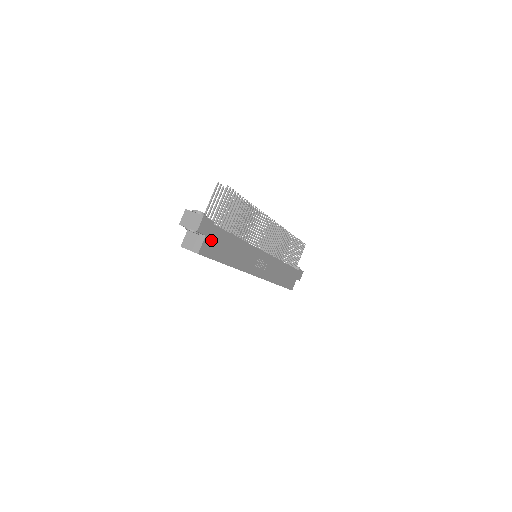
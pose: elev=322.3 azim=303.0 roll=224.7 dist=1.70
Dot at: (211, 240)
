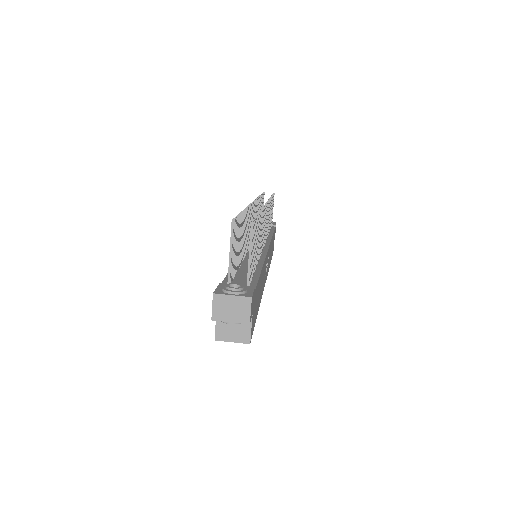
Dot at: occluded
